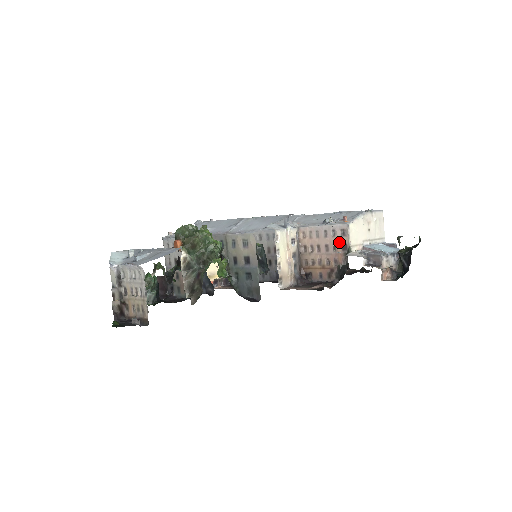
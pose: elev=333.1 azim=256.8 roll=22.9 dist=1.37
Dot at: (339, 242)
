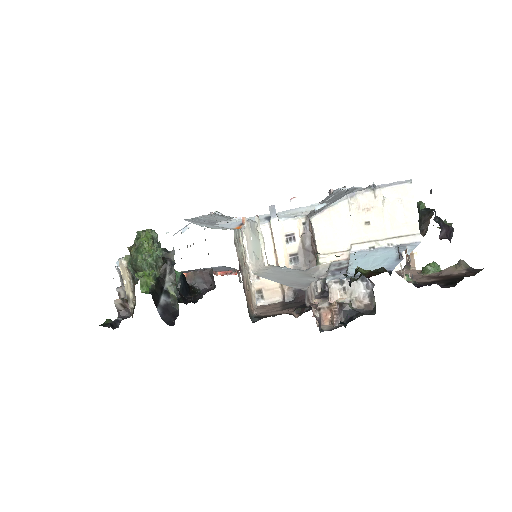
Dot at: (315, 245)
